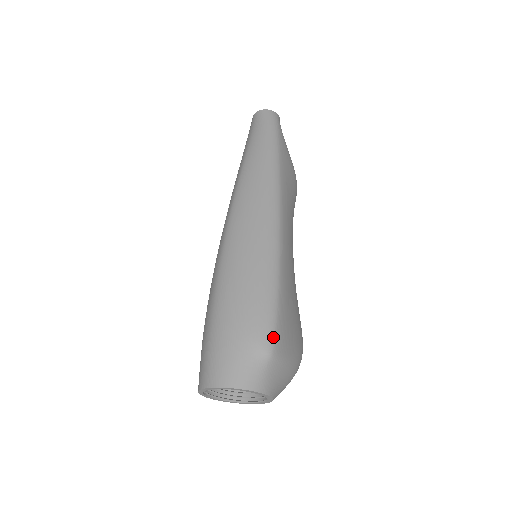
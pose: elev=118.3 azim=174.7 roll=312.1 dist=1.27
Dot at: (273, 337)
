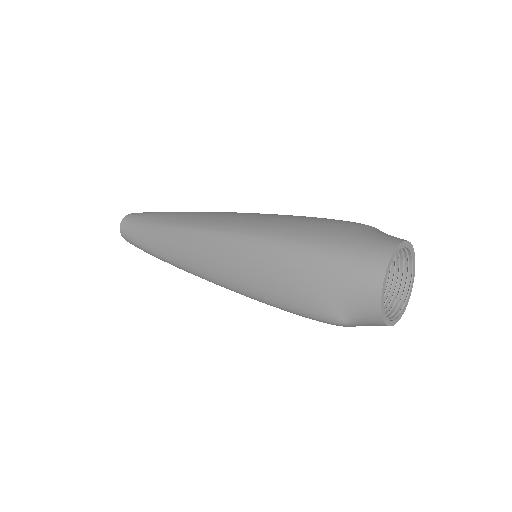
Dot at: occluded
